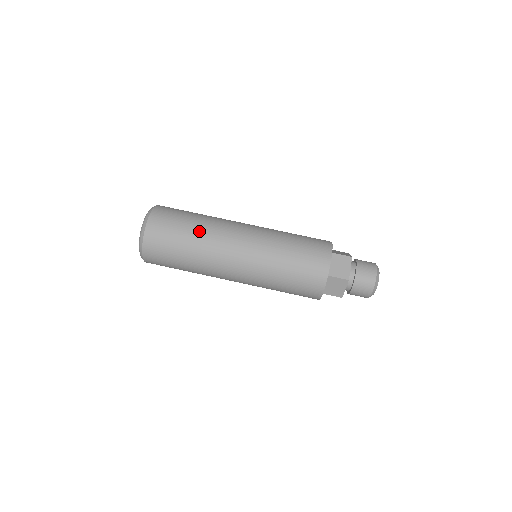
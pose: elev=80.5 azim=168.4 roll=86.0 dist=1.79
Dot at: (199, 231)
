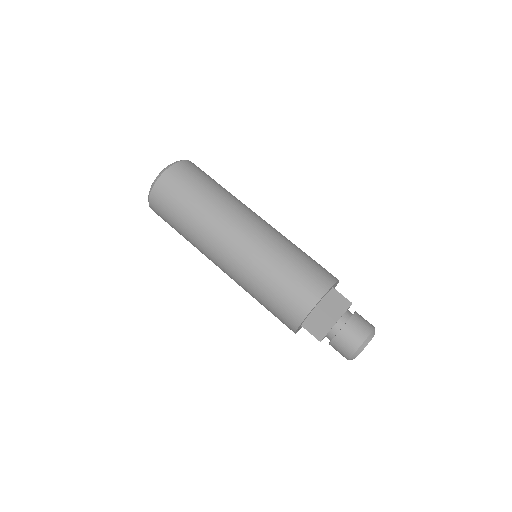
Dot at: (214, 197)
